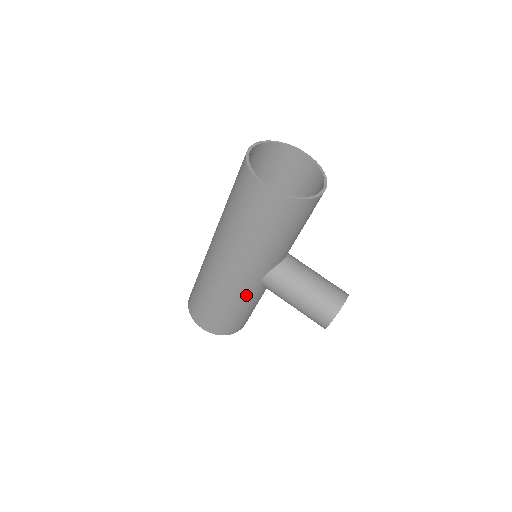
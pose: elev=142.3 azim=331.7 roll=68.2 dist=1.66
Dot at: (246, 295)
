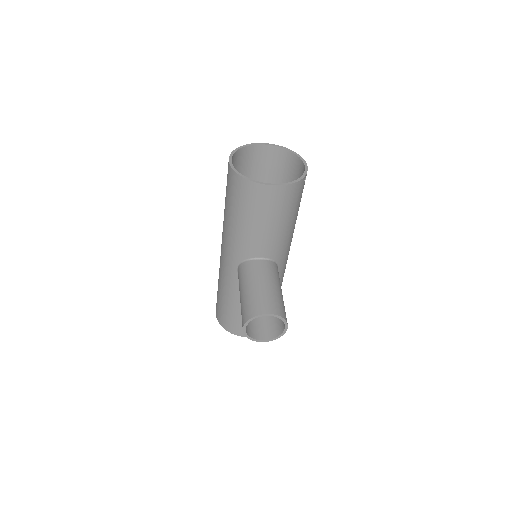
Dot at: (230, 283)
